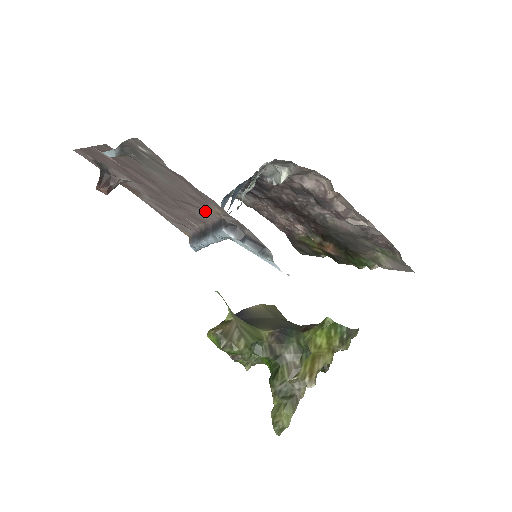
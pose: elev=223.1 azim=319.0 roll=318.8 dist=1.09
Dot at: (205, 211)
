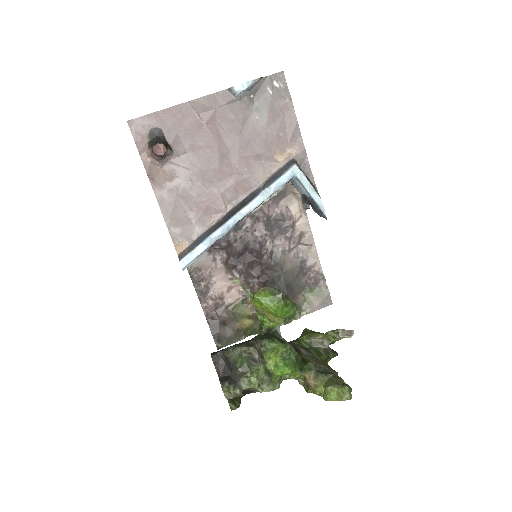
Dot at: (271, 162)
